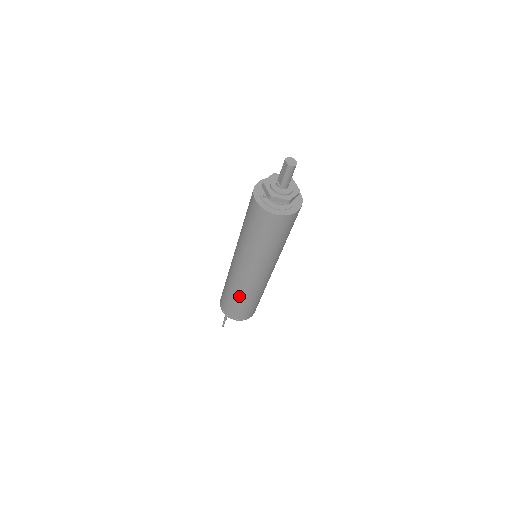
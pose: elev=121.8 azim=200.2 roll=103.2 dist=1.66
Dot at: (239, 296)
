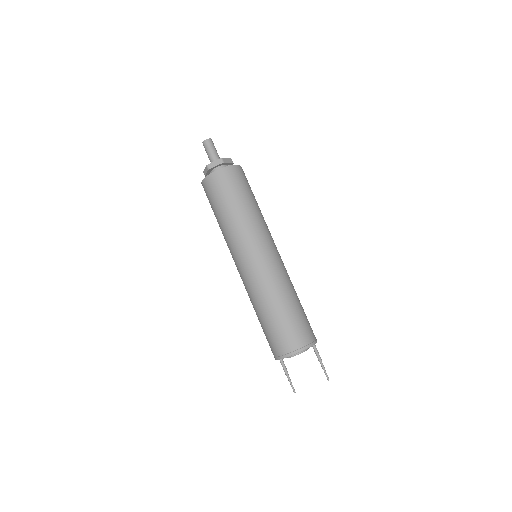
Dot at: (255, 309)
